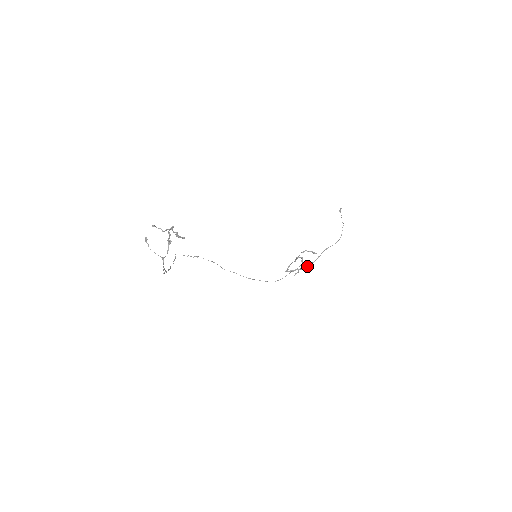
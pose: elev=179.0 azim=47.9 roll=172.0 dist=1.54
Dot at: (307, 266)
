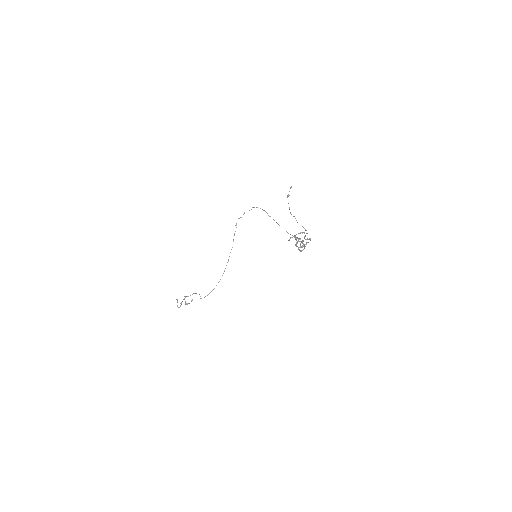
Dot at: occluded
